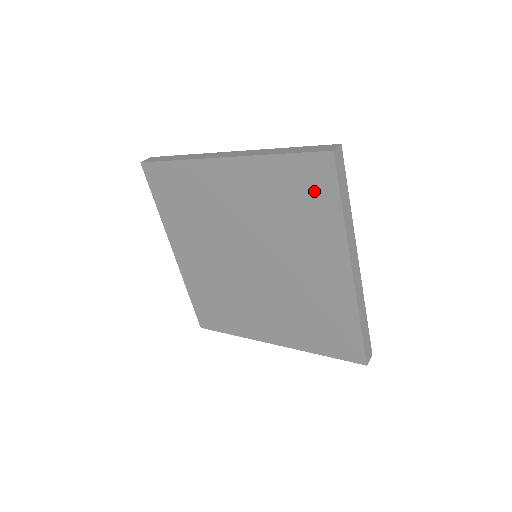
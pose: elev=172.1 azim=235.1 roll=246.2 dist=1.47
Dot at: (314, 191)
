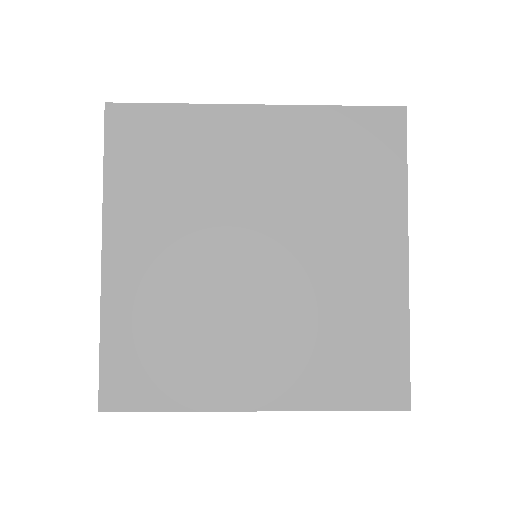
Dot at: (376, 151)
